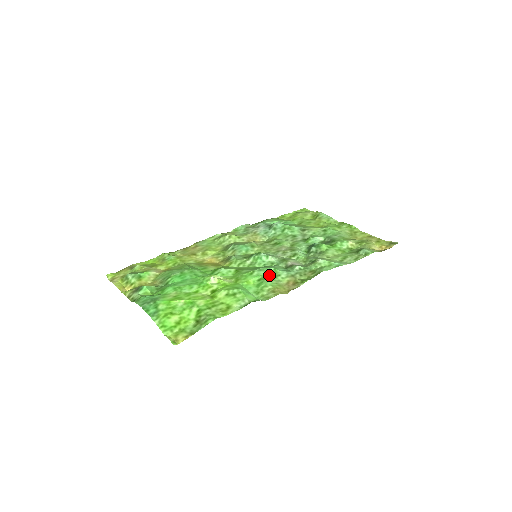
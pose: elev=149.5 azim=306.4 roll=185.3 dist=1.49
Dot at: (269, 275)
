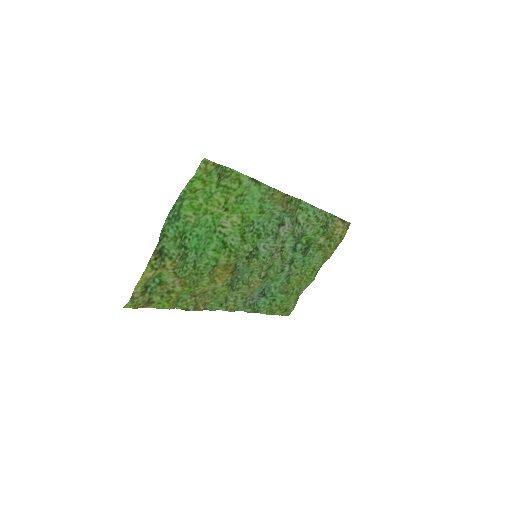
Dot at: (266, 216)
